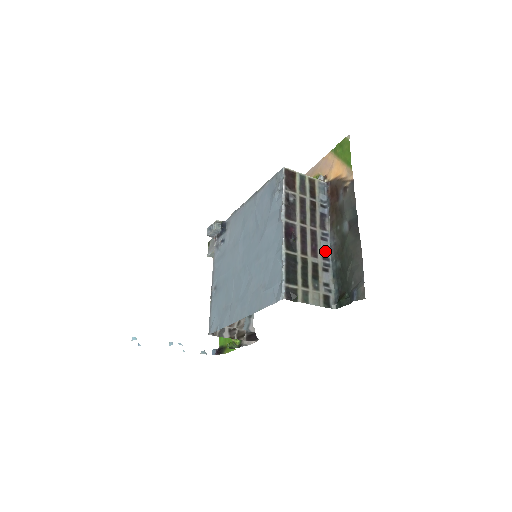
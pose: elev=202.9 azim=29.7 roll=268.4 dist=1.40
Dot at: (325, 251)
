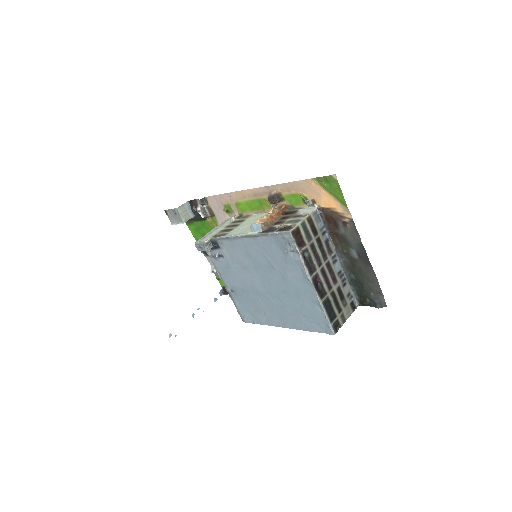
Dot at: (339, 271)
